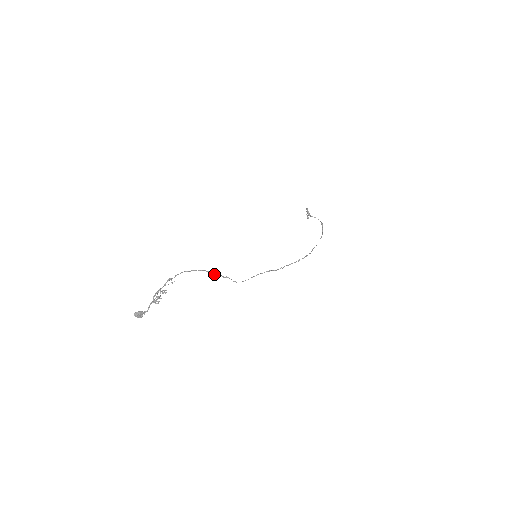
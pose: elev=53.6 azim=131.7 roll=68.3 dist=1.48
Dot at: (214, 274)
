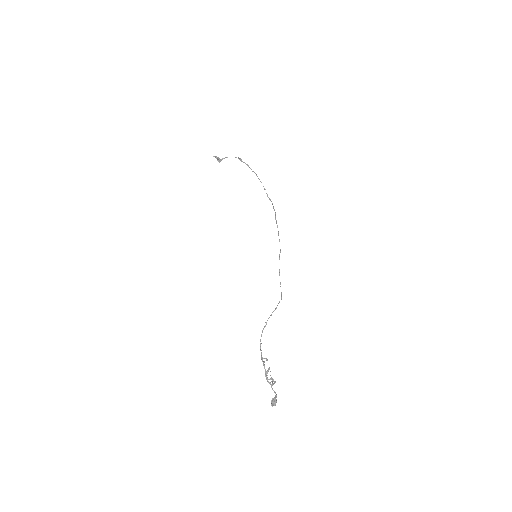
Dot at: (271, 315)
